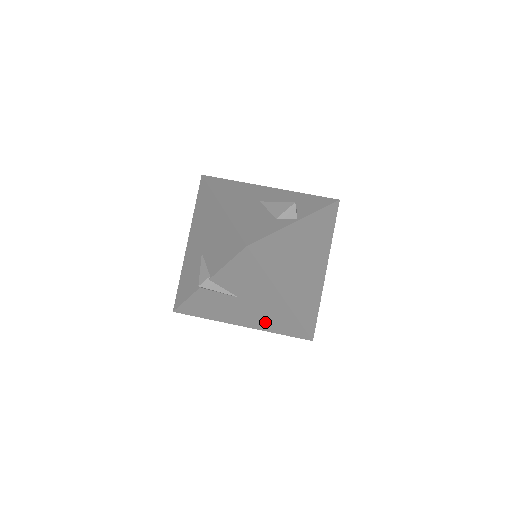
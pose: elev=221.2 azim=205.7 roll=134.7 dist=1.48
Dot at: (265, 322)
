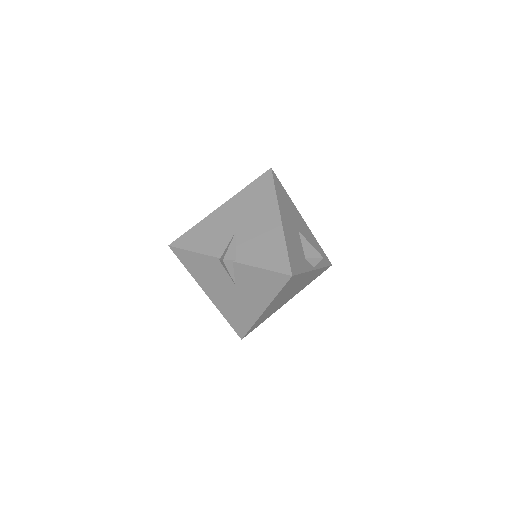
Dot at: (228, 307)
